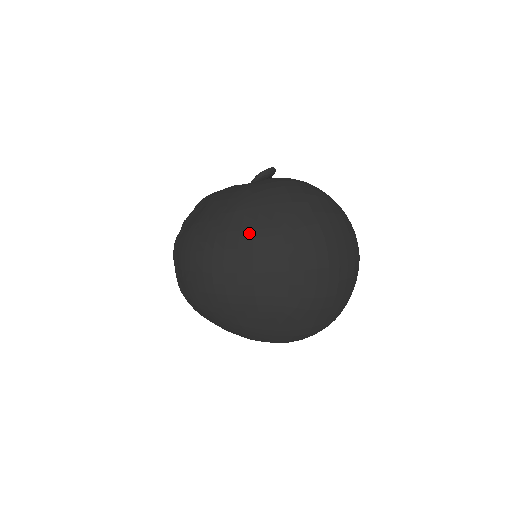
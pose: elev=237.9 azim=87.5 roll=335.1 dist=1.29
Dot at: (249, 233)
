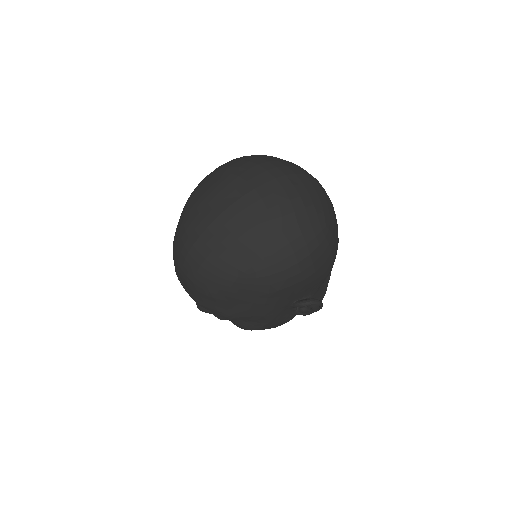
Dot at: (201, 199)
